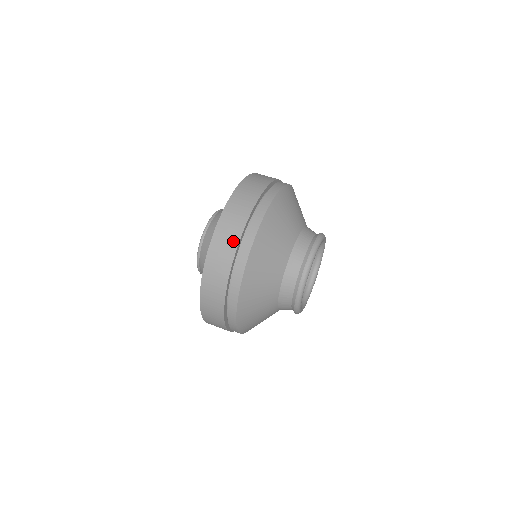
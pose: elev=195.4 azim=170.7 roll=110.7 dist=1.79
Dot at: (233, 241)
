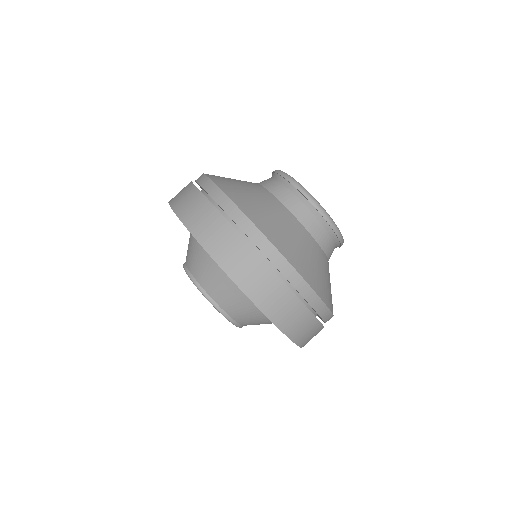
Dot at: (198, 199)
